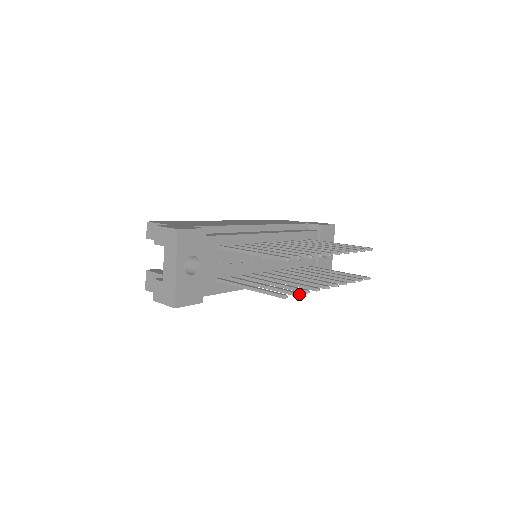
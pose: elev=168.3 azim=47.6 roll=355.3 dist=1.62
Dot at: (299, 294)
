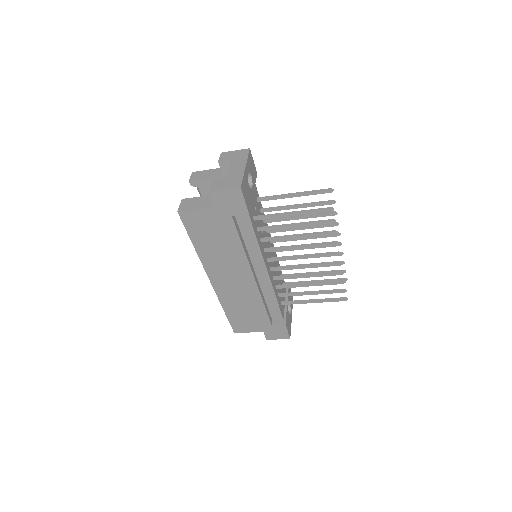
Dot at: occluded
